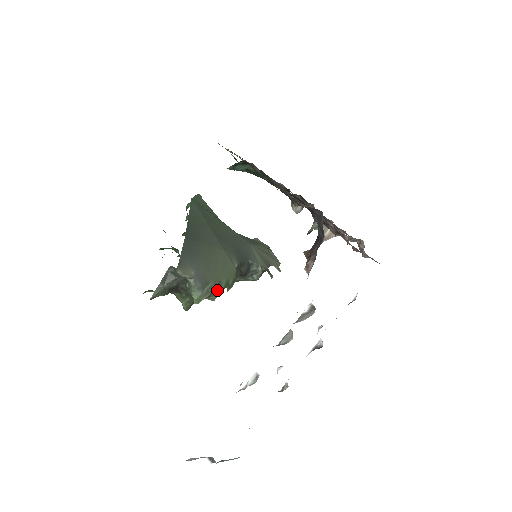
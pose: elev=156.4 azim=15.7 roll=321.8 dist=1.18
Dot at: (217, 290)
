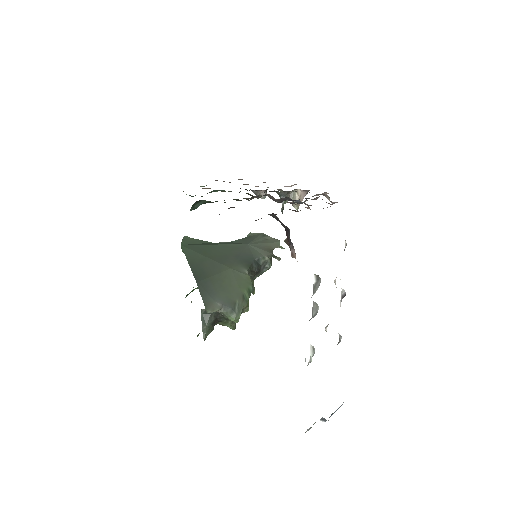
Dot at: (245, 302)
